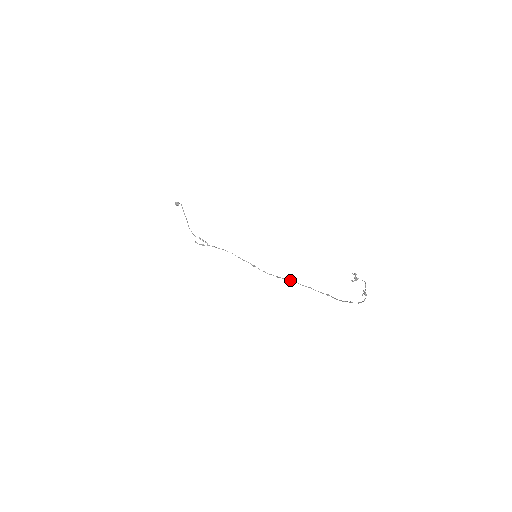
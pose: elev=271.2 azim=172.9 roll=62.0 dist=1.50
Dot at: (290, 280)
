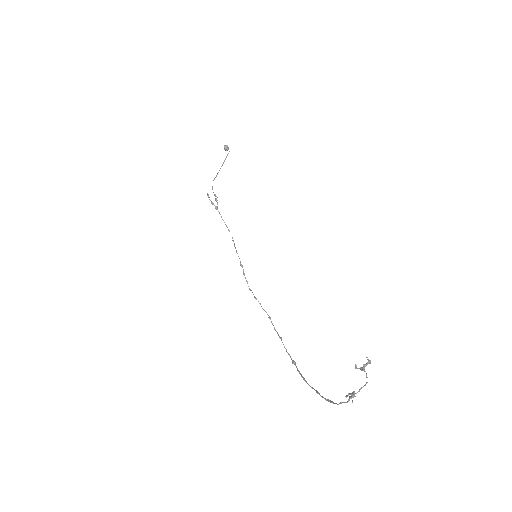
Dot at: occluded
